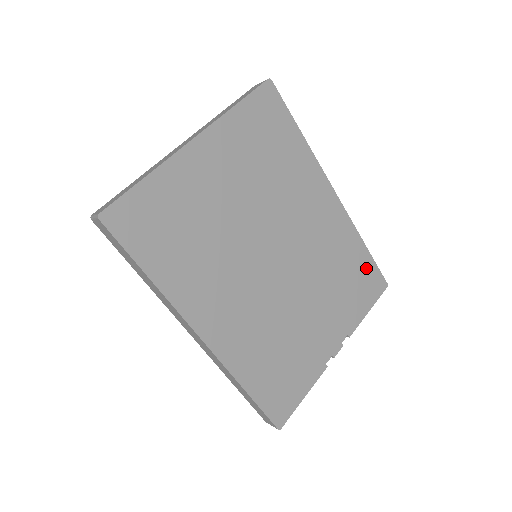
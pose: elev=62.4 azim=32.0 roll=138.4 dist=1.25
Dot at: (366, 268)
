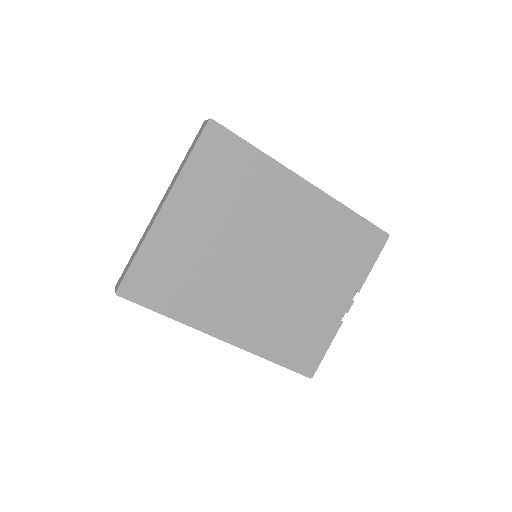
Dot at: (361, 231)
